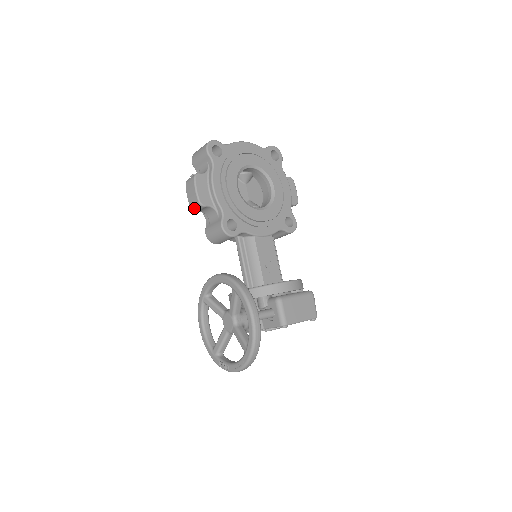
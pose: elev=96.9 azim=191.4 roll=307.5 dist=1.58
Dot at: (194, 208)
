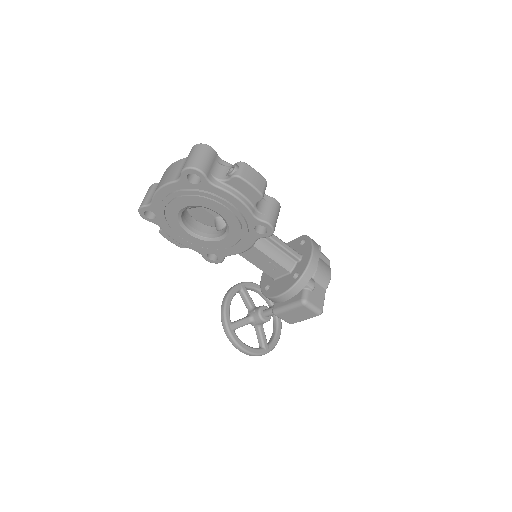
Dot at: occluded
